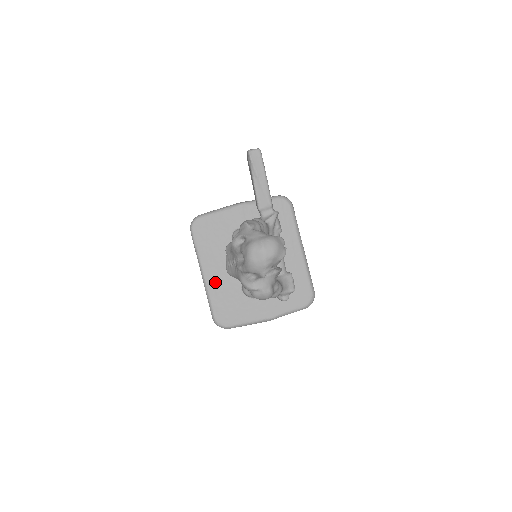
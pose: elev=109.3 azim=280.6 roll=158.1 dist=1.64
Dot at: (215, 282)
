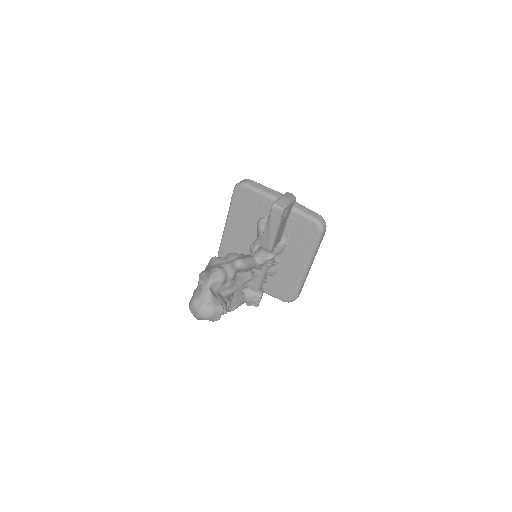
Dot at: (231, 236)
